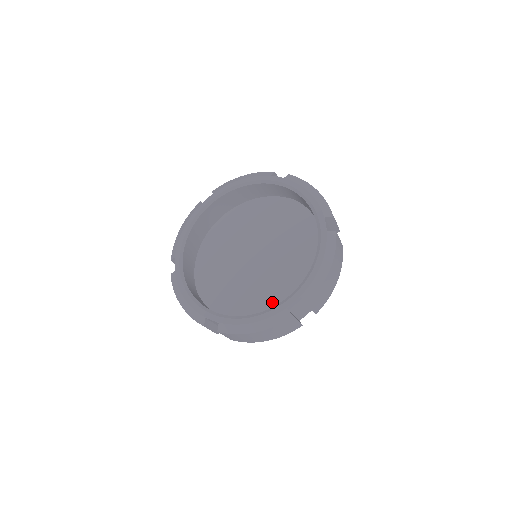
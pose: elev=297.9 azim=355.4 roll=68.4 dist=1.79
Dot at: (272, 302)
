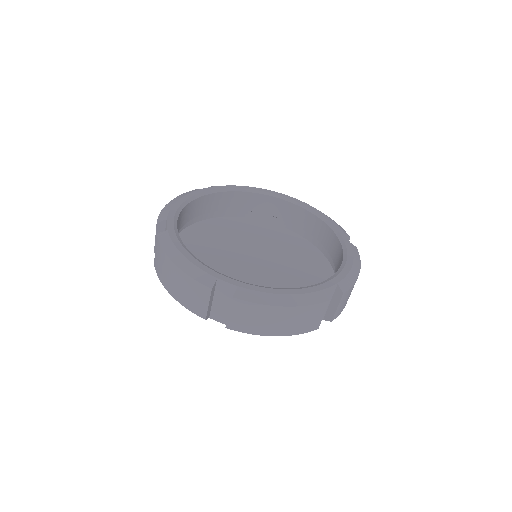
Dot at: occluded
